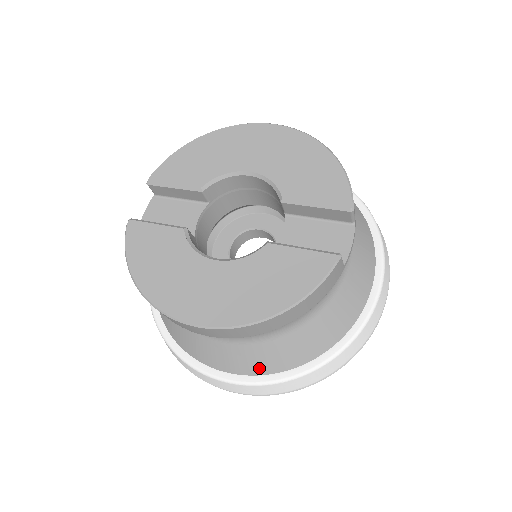
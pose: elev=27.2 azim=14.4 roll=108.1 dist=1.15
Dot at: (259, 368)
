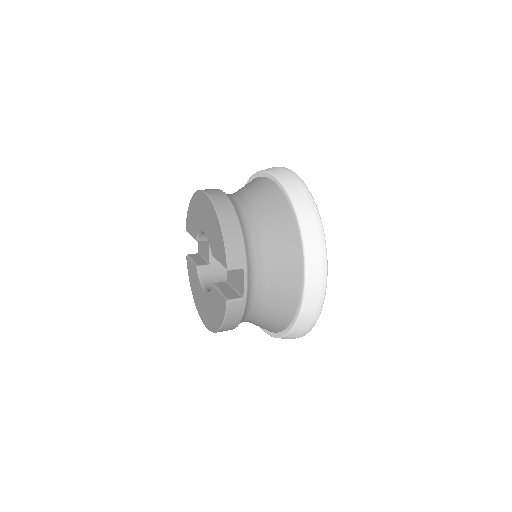
Dot at: occluded
